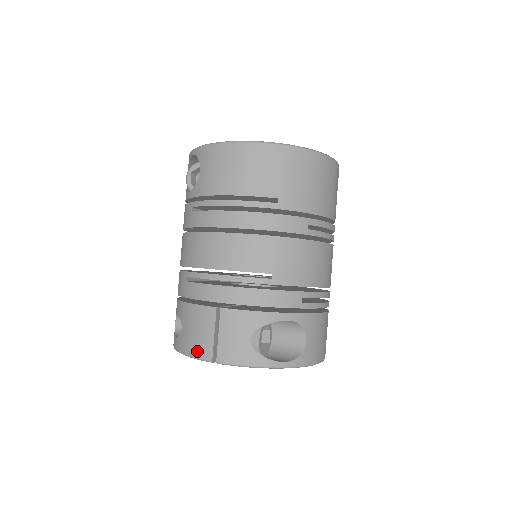
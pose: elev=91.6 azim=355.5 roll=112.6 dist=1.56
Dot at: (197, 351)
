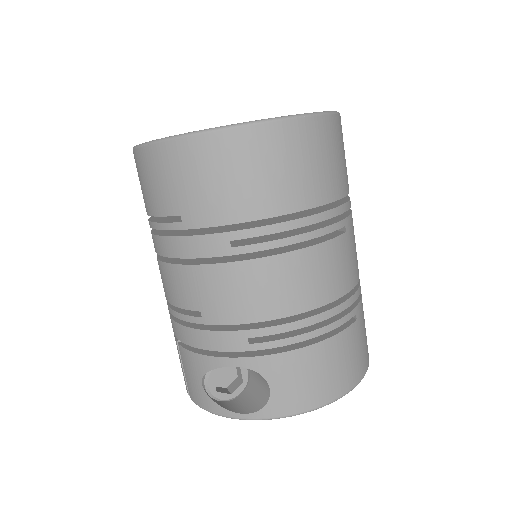
Dot at: occluded
